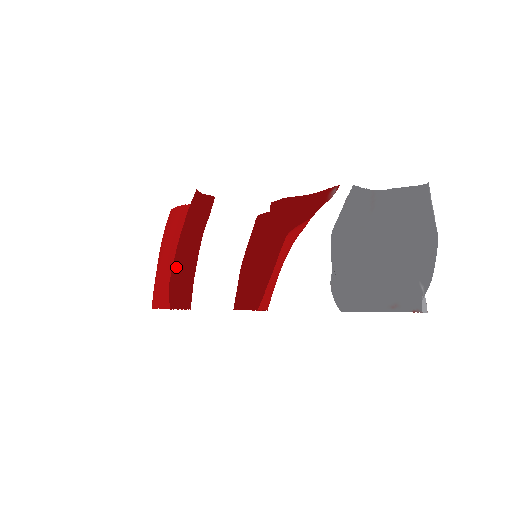
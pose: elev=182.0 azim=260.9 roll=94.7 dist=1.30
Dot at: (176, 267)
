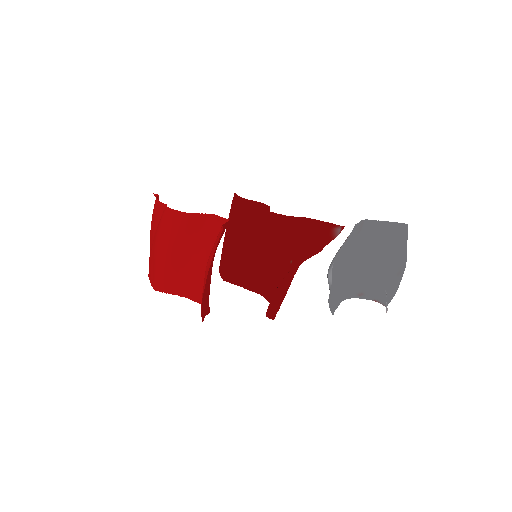
Dot at: (203, 289)
